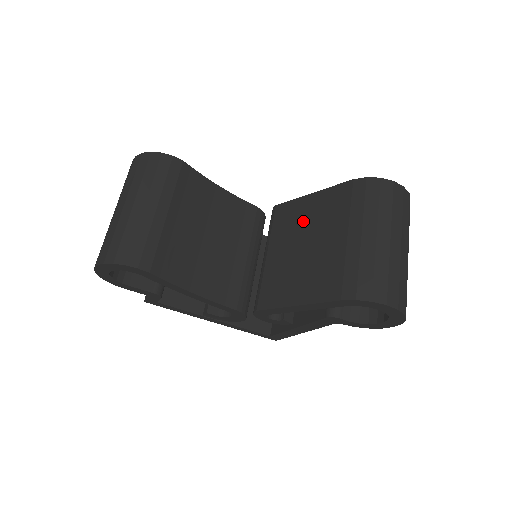
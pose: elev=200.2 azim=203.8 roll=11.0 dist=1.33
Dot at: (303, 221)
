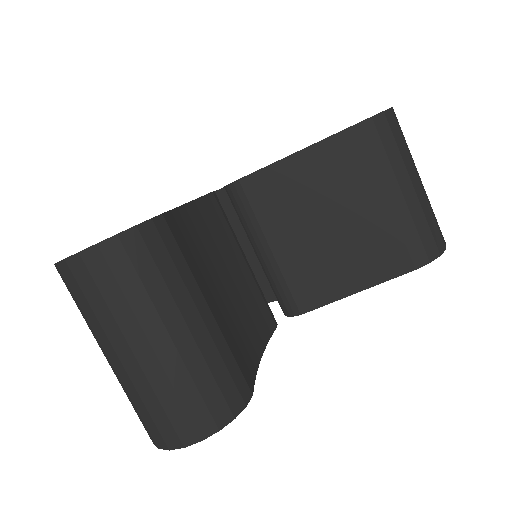
Dot at: (306, 194)
